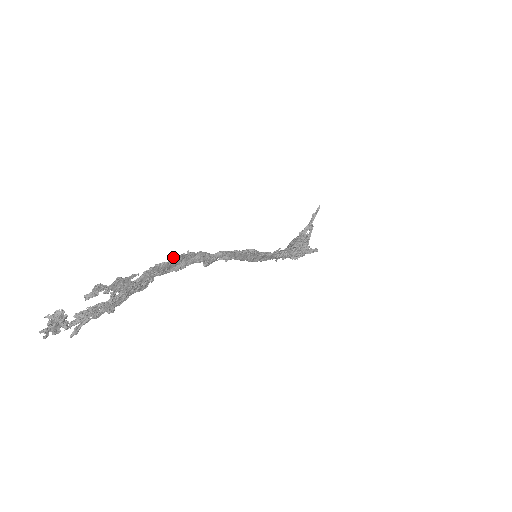
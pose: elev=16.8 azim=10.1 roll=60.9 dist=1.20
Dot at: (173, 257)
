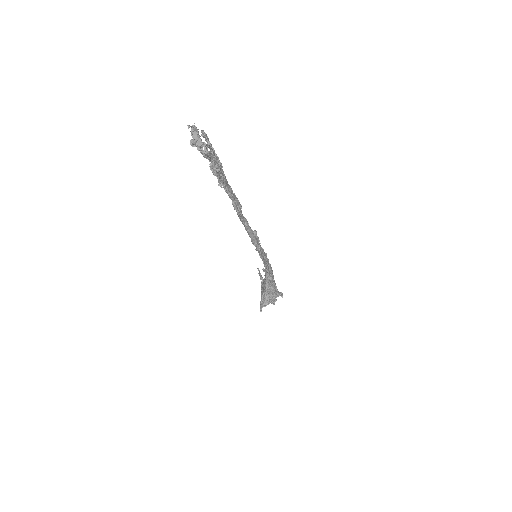
Dot at: occluded
